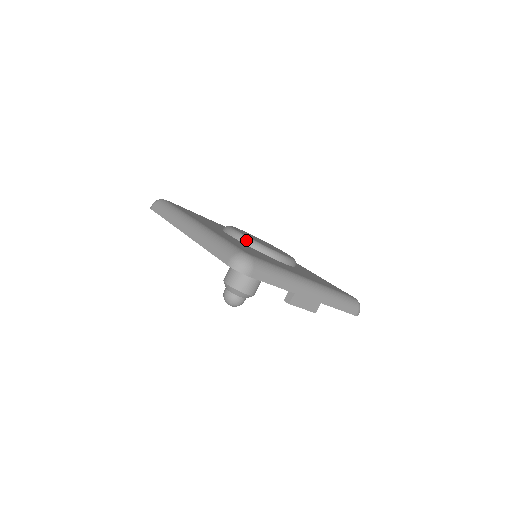
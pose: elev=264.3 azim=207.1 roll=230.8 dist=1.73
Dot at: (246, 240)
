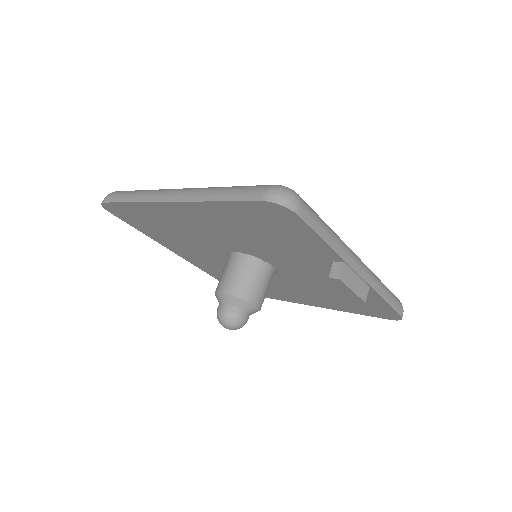
Dot at: occluded
